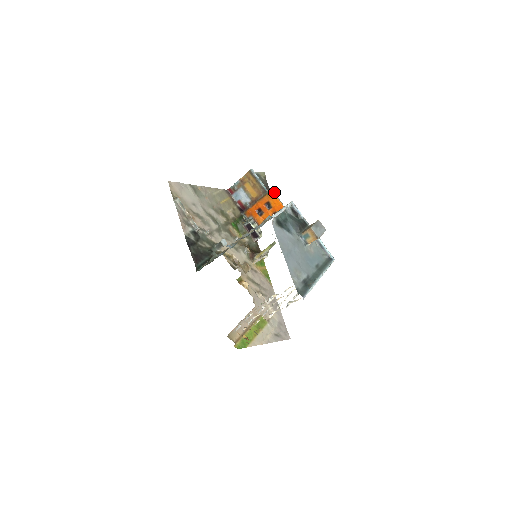
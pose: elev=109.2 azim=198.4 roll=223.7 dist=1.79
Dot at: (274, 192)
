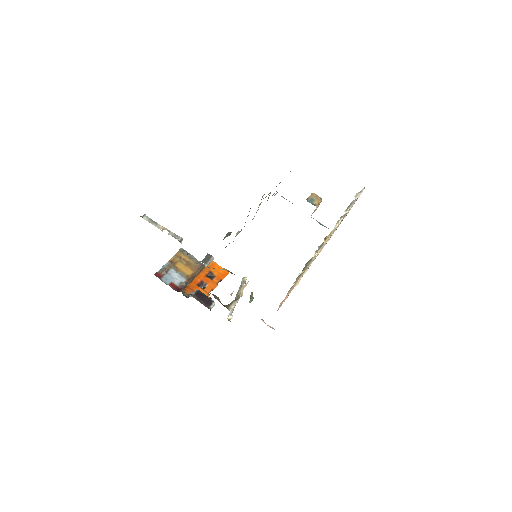
Dot at: occluded
